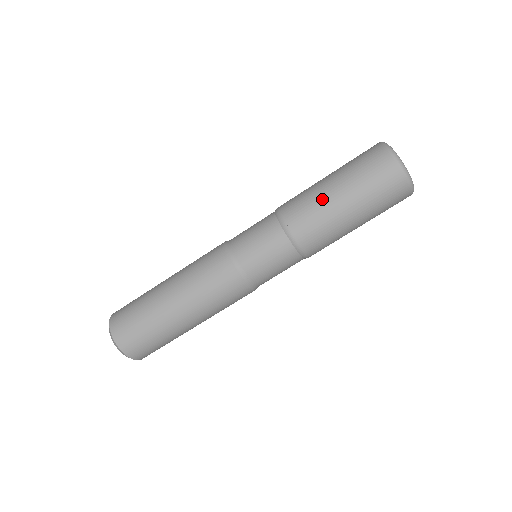
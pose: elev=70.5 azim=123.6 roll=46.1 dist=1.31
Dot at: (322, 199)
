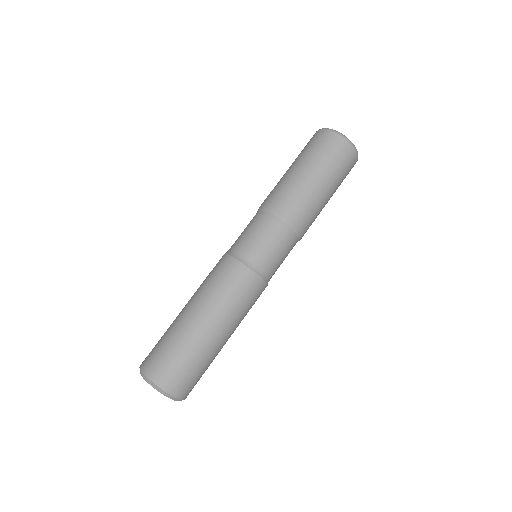
Dot at: (298, 184)
